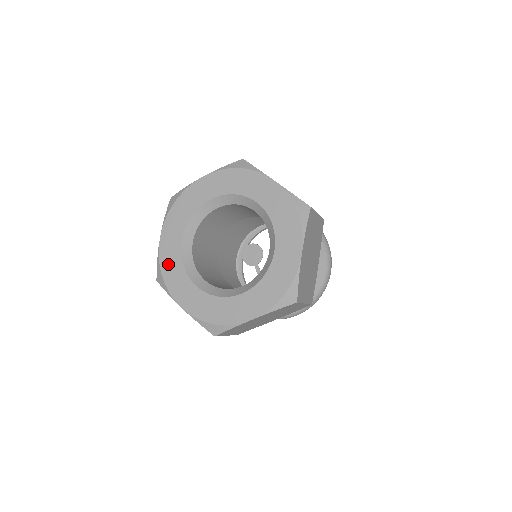
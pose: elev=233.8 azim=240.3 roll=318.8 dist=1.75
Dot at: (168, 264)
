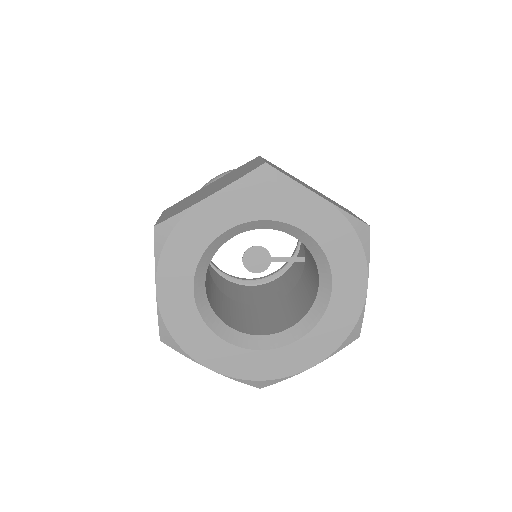
Dot at: (251, 369)
